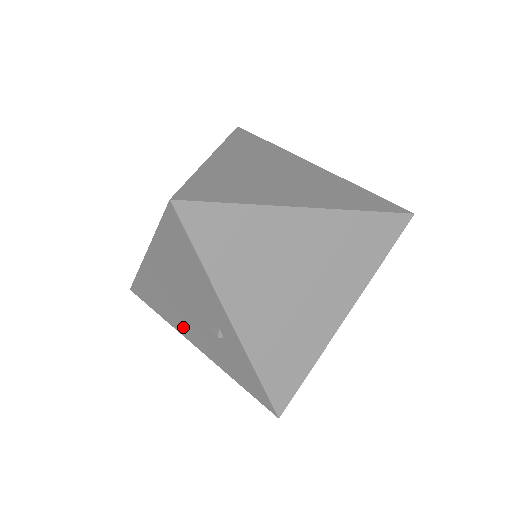
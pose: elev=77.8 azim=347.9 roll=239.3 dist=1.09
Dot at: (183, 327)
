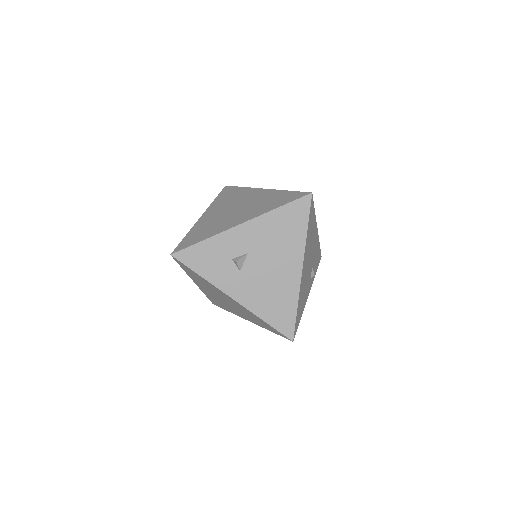
Dot at: occluded
